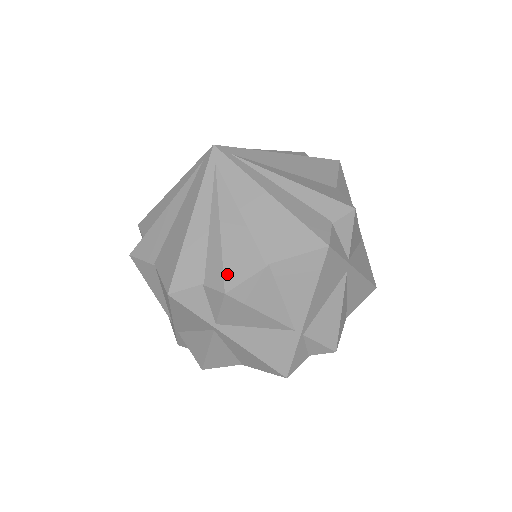
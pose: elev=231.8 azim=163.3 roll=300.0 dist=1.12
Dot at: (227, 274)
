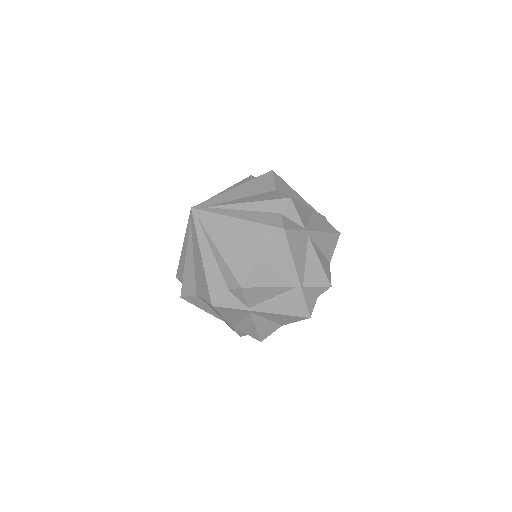
Dot at: (237, 276)
